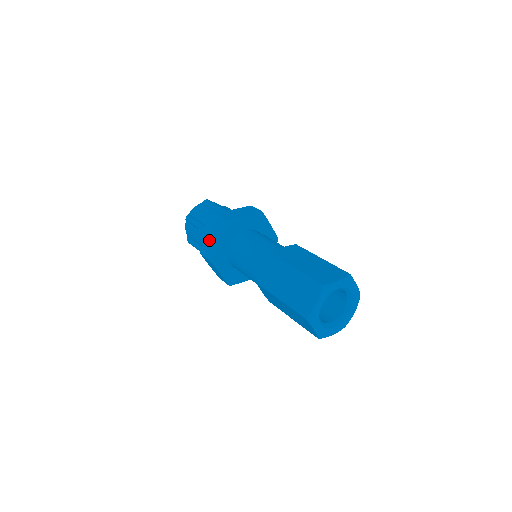
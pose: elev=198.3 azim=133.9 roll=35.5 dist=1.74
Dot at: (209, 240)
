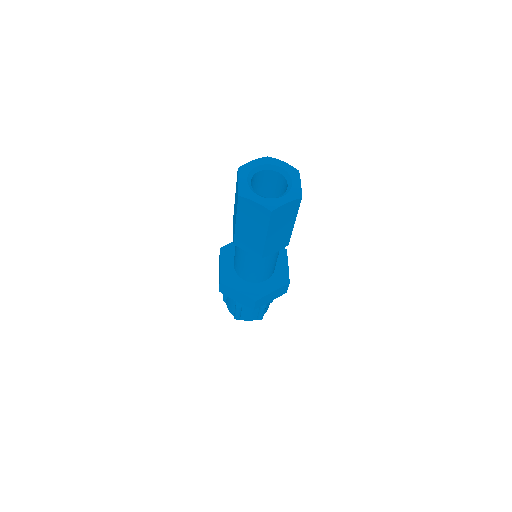
Dot at: occluded
